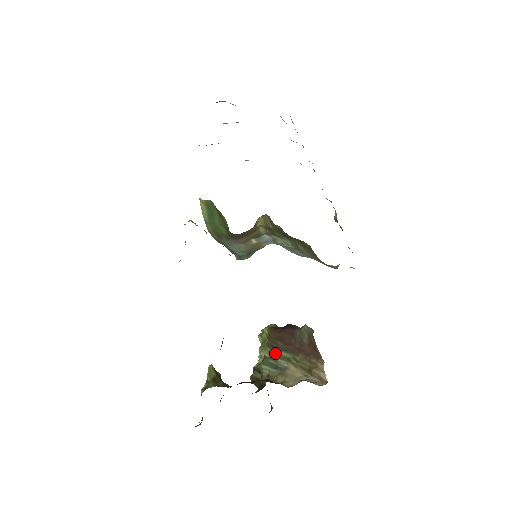
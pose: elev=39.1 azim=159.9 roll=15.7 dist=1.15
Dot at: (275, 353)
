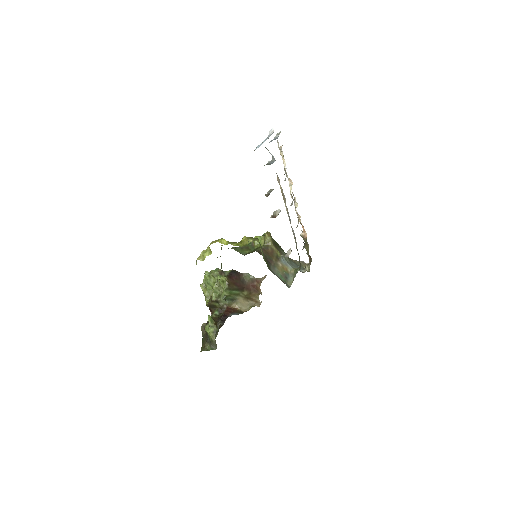
Dot at: (232, 293)
